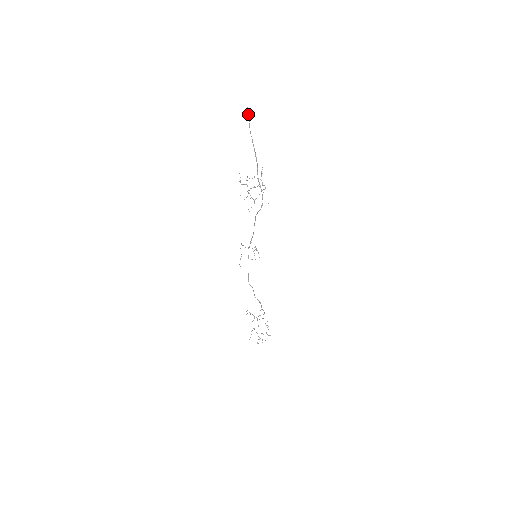
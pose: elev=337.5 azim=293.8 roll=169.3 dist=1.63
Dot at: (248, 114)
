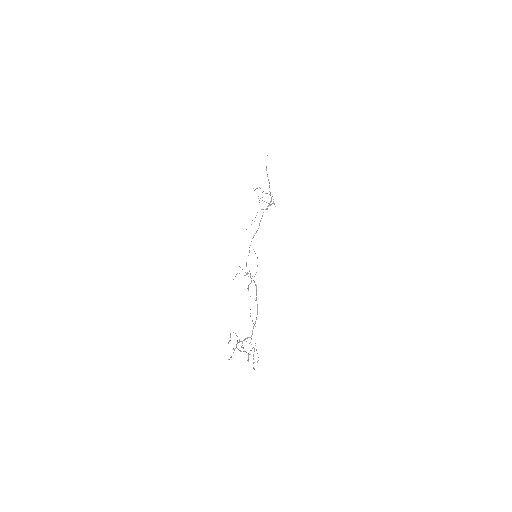
Dot at: occluded
